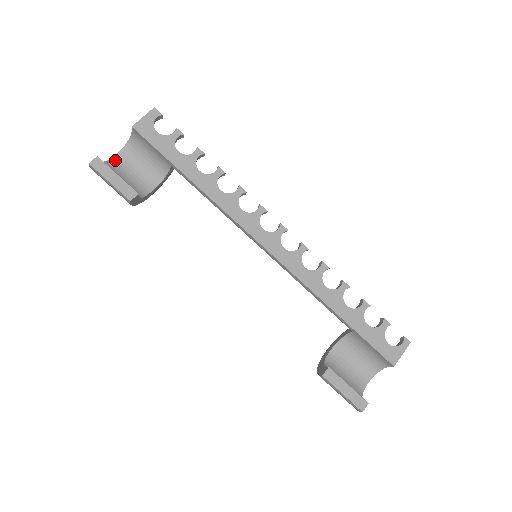
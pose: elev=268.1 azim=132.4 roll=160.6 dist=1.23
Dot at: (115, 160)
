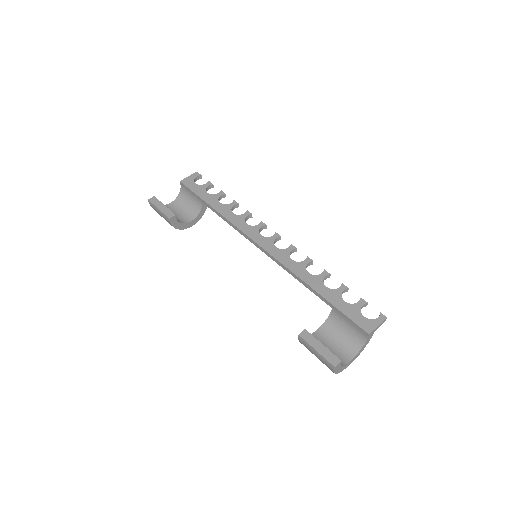
Dot at: (169, 206)
